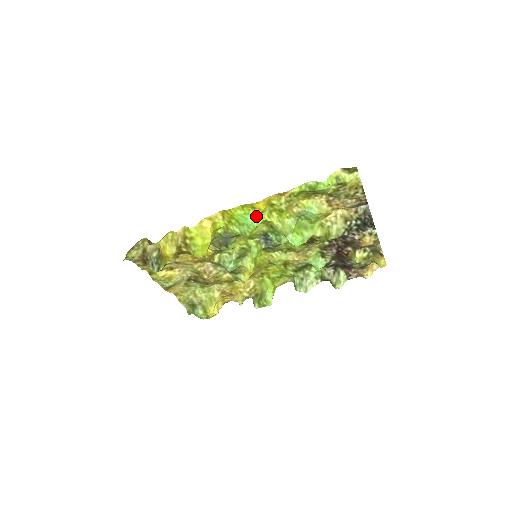
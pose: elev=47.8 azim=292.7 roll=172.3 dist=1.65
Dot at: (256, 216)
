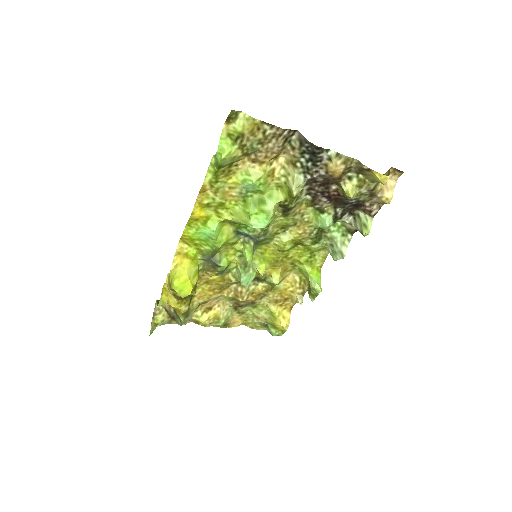
Dot at: (206, 225)
